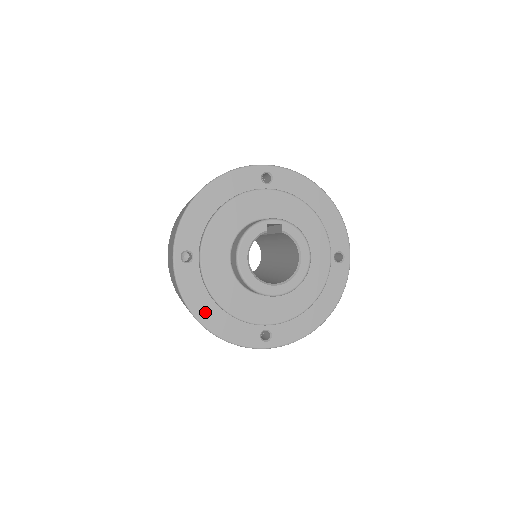
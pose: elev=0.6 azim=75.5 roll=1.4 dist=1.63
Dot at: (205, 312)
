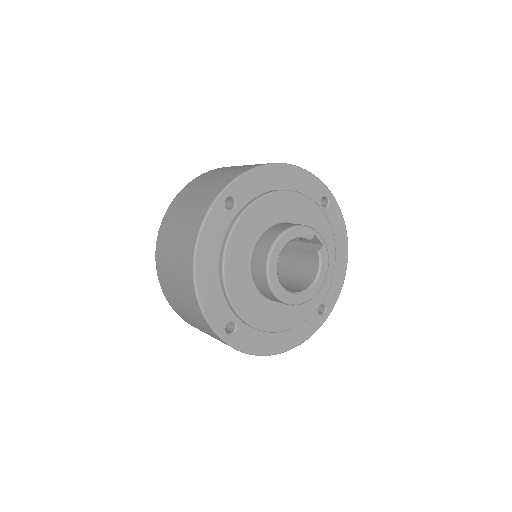
Dot at: (205, 263)
